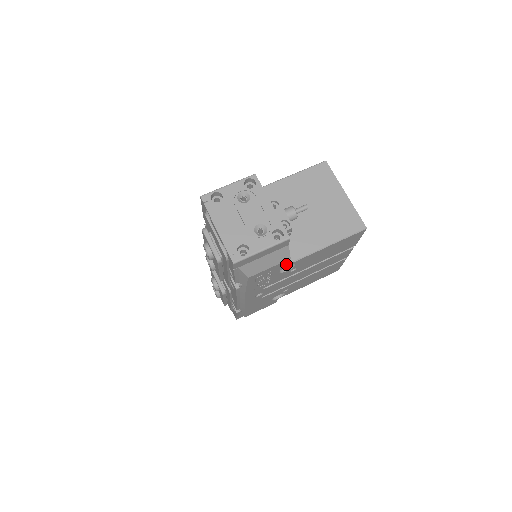
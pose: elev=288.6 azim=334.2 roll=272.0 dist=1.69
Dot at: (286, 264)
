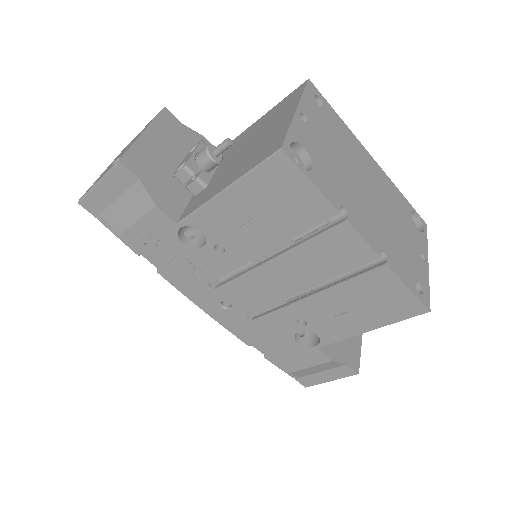
Dot at: (170, 222)
